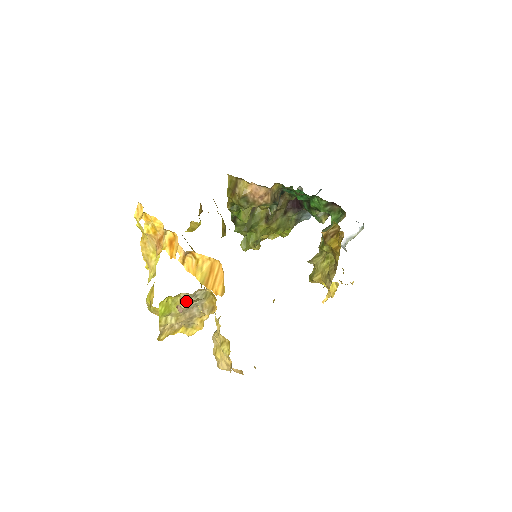
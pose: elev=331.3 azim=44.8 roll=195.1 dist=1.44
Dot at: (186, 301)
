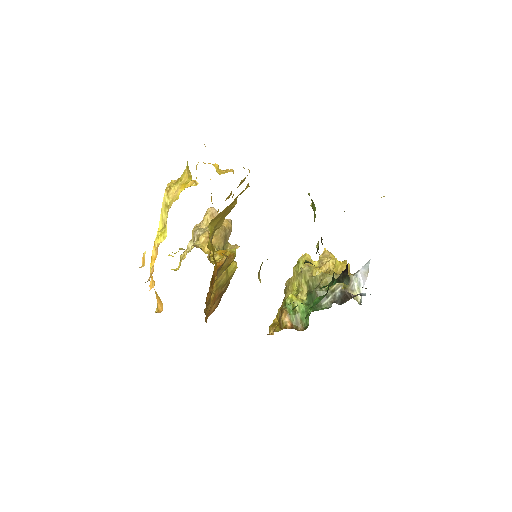
Dot at: occluded
